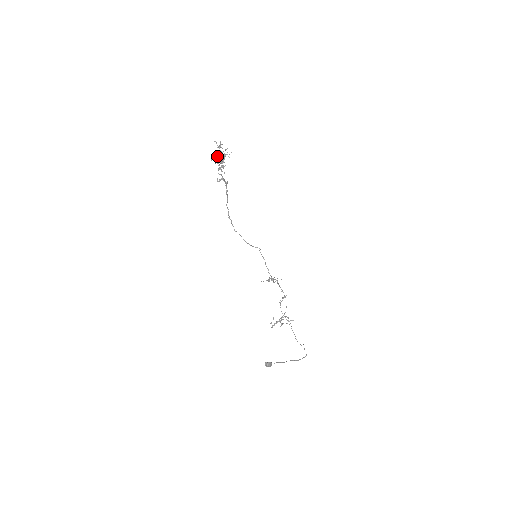
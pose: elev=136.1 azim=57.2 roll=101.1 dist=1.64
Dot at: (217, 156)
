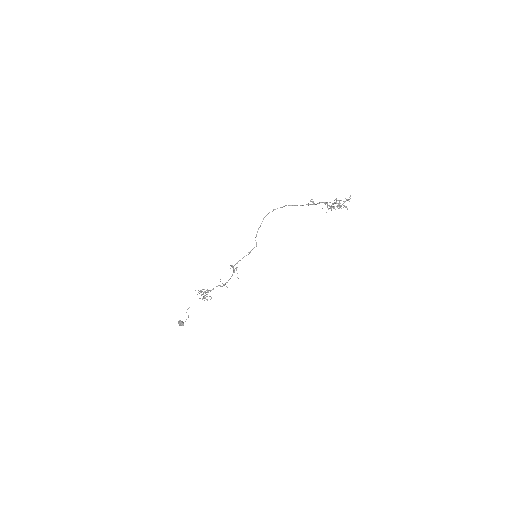
Dot at: occluded
